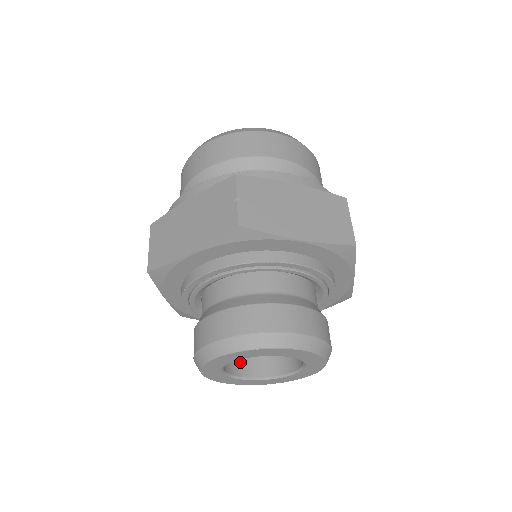
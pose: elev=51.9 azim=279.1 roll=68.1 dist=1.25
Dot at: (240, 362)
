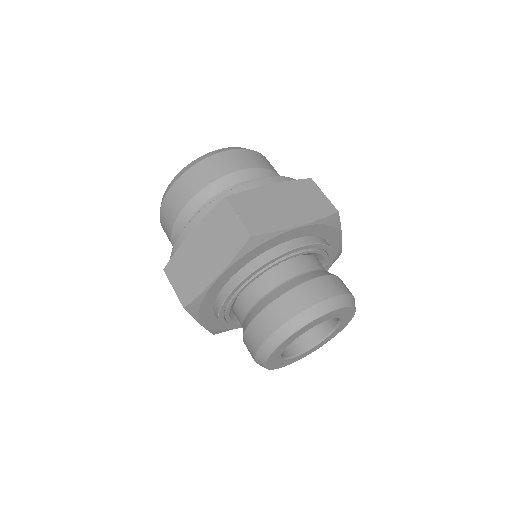
Dot at: occluded
